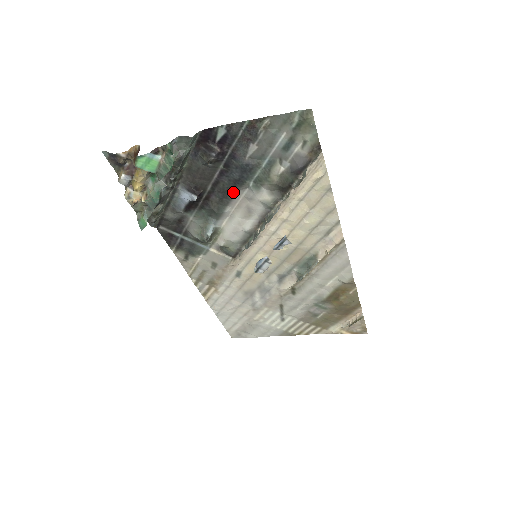
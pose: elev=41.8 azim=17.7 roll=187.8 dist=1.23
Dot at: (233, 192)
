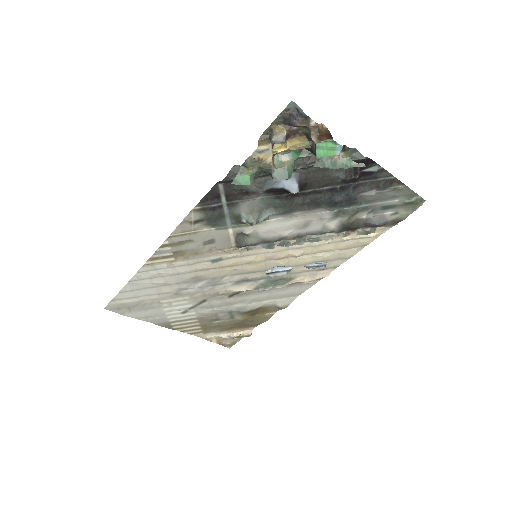
Dot at: (319, 206)
